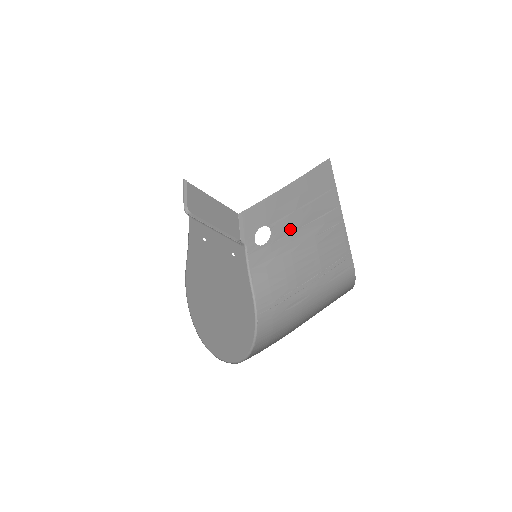
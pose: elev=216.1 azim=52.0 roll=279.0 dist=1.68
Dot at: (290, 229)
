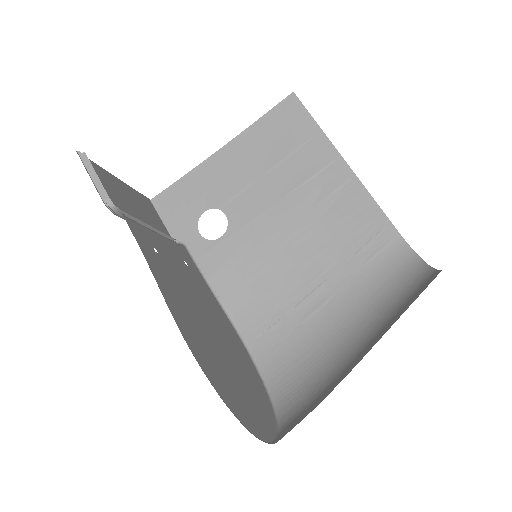
Dot at: (262, 205)
